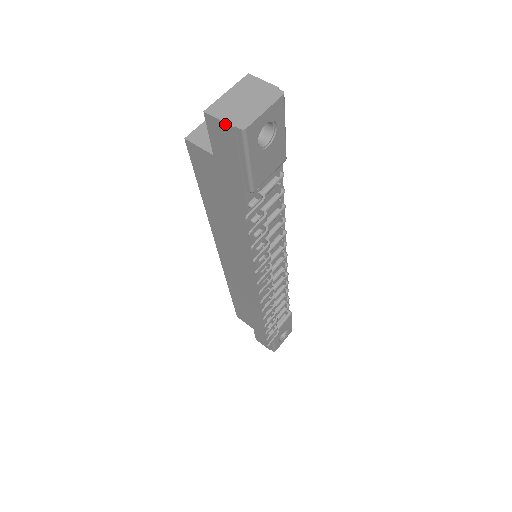
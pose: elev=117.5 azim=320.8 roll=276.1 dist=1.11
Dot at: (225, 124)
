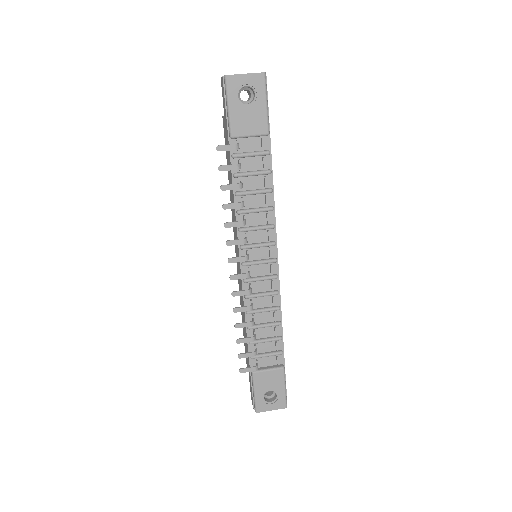
Dot at: (222, 77)
